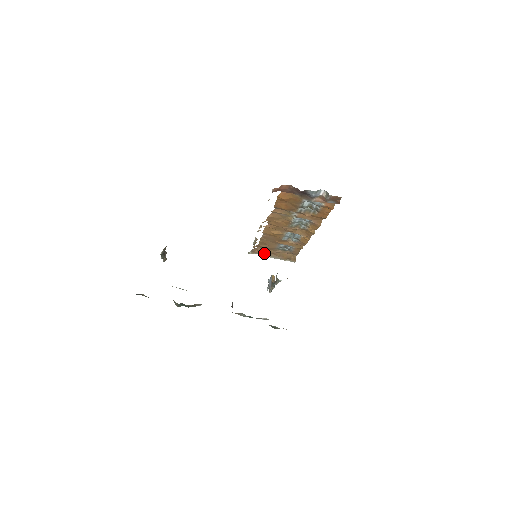
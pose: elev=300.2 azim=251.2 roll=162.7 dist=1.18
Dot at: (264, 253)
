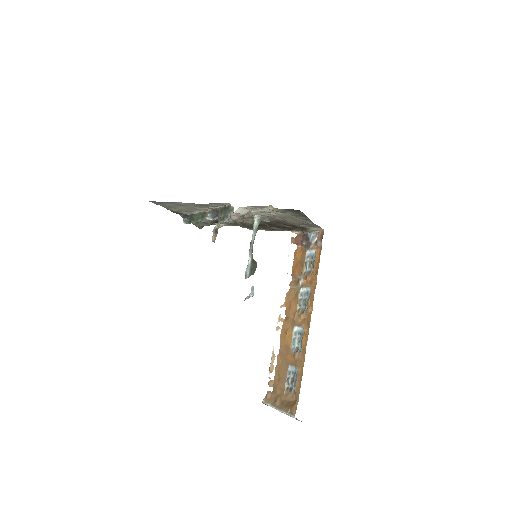
Dot at: (274, 402)
